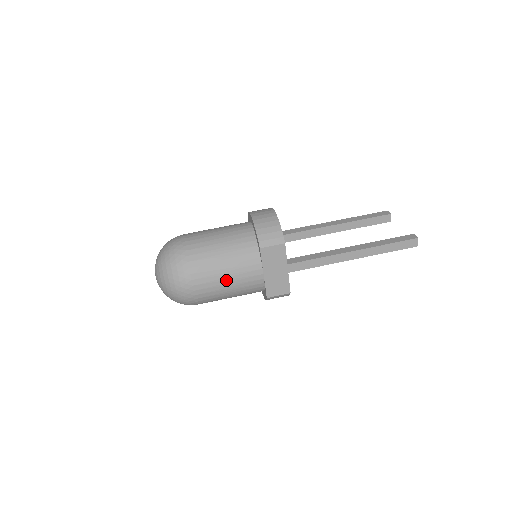
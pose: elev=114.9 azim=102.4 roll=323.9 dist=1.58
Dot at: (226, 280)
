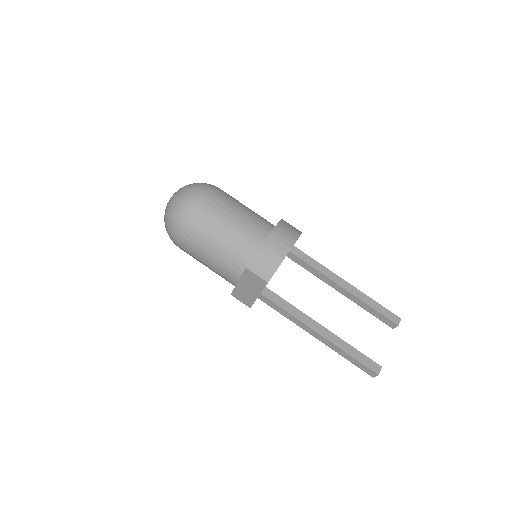
Dot at: (207, 259)
